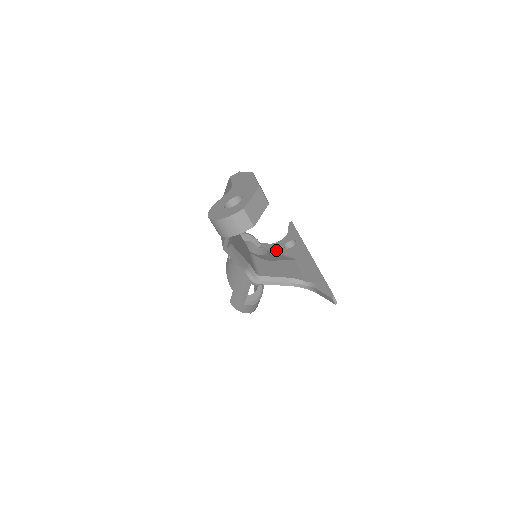
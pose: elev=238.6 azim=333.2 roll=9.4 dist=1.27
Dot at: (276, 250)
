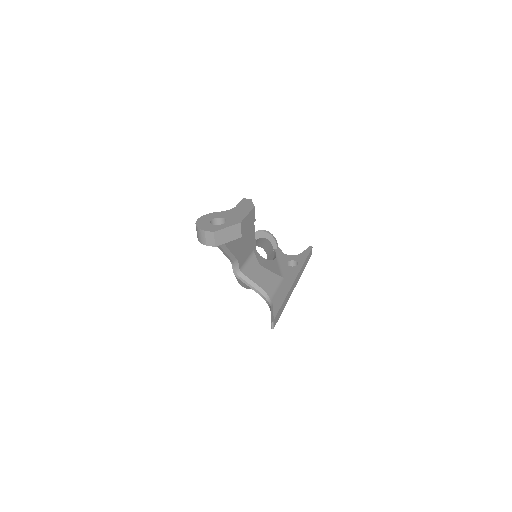
Dot at: (280, 260)
